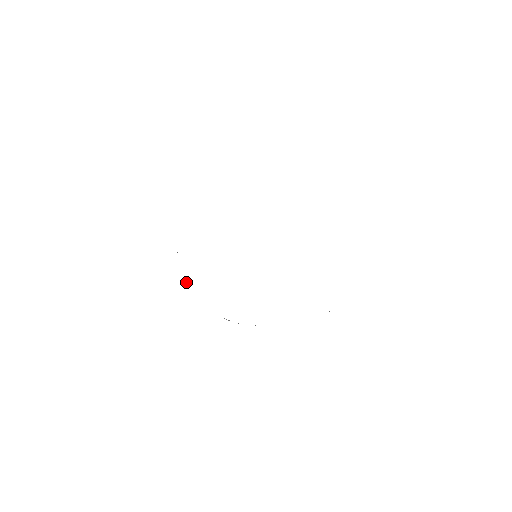
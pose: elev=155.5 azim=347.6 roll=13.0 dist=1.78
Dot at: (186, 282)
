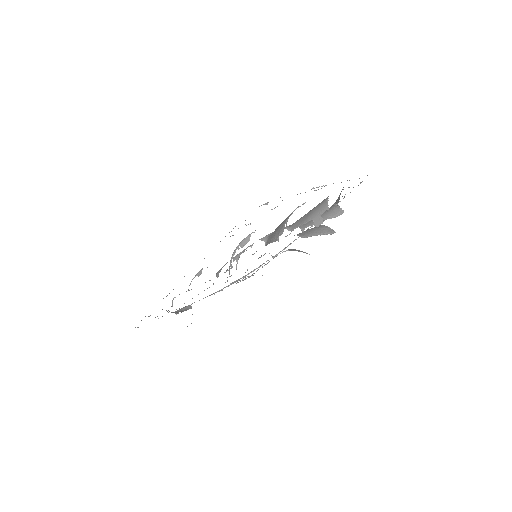
Dot at: occluded
